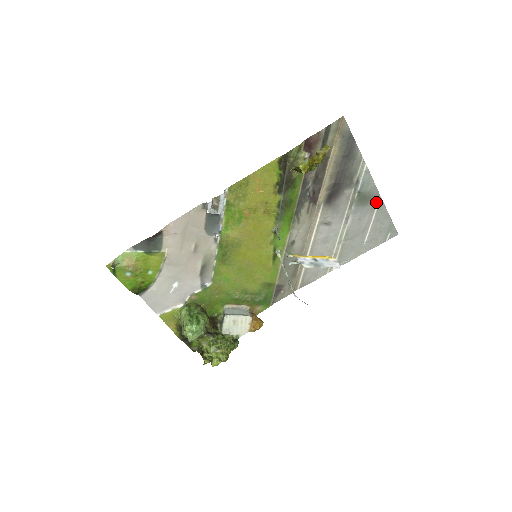
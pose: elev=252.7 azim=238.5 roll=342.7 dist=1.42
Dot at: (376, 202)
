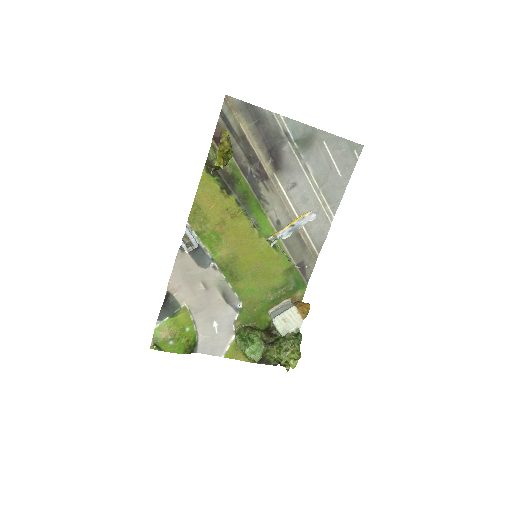
Dot at: (318, 136)
